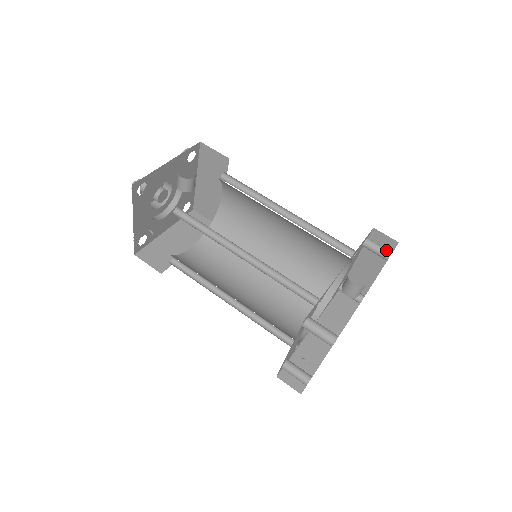
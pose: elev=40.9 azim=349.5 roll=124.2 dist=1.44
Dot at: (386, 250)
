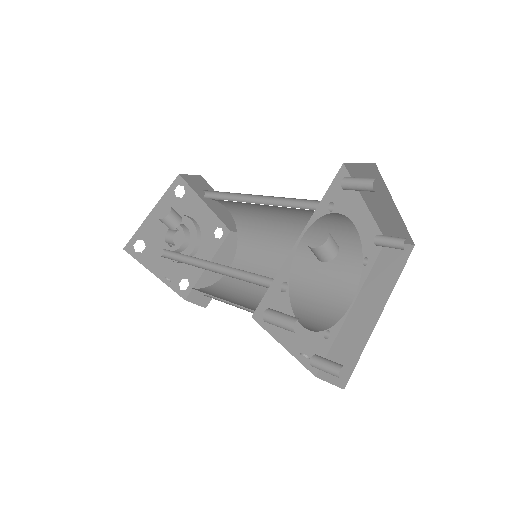
Dot at: (366, 181)
